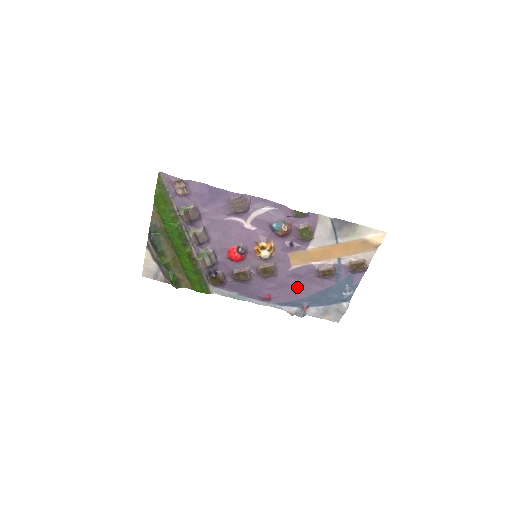
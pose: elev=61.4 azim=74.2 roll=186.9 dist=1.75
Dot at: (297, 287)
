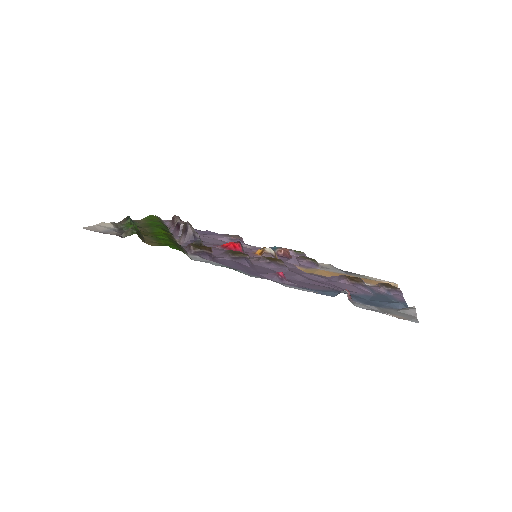
Dot at: (321, 284)
